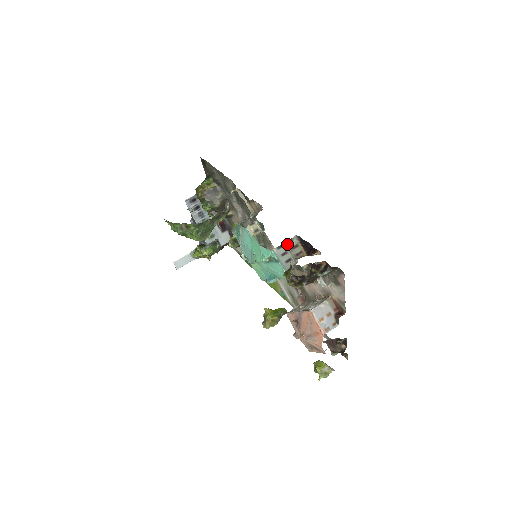
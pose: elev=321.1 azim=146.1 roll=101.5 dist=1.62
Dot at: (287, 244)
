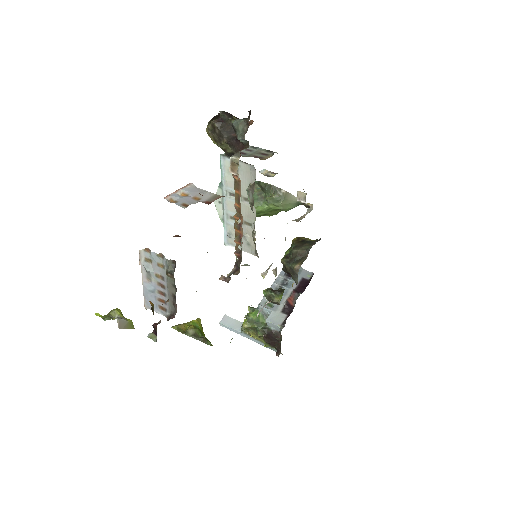
Dot at: (262, 150)
